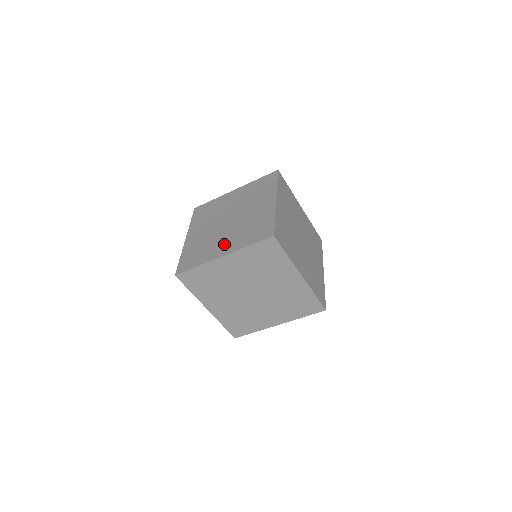
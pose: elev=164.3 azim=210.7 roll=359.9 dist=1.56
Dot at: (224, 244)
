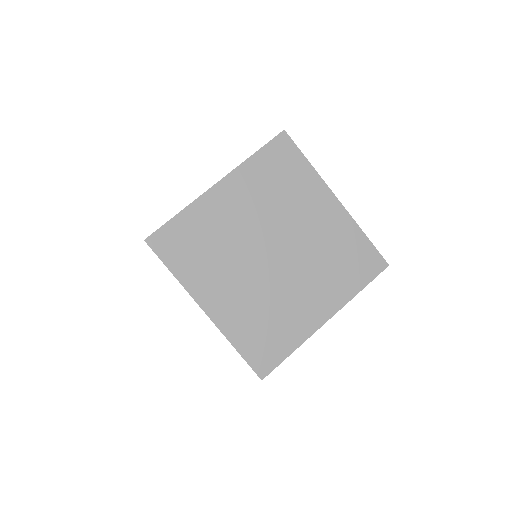
Dot at: occluded
